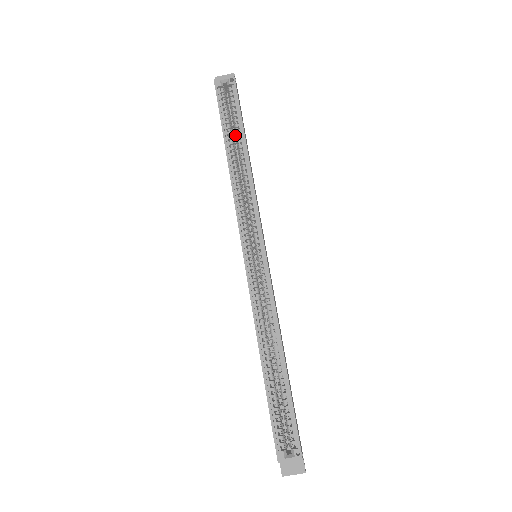
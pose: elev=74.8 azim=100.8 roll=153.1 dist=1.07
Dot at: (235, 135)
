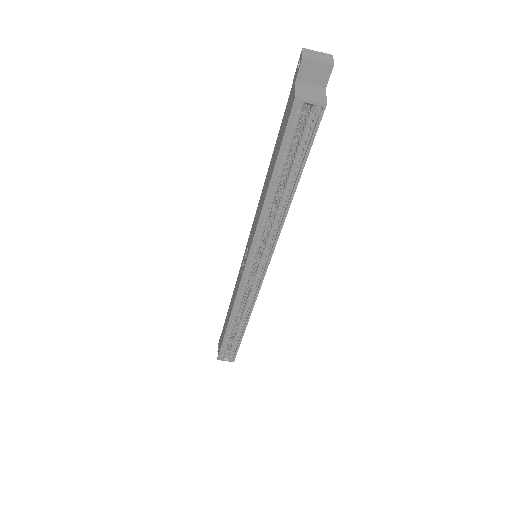
Dot at: (288, 168)
